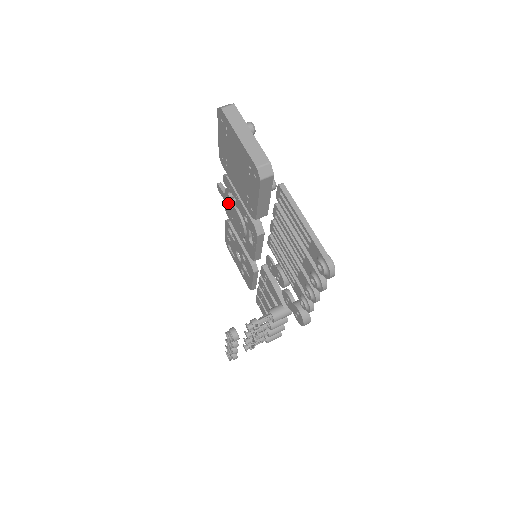
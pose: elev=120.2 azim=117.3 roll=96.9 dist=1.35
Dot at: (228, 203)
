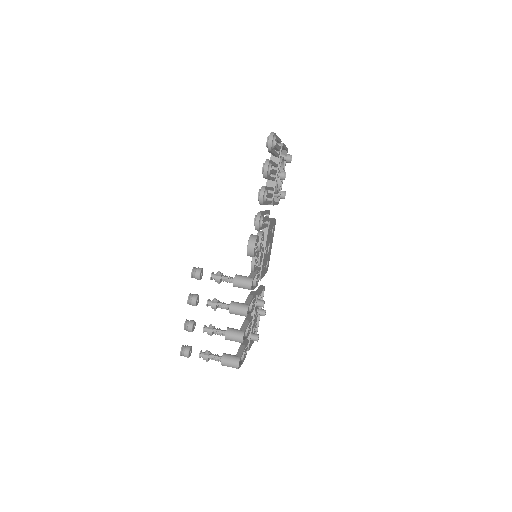
Dot at: occluded
